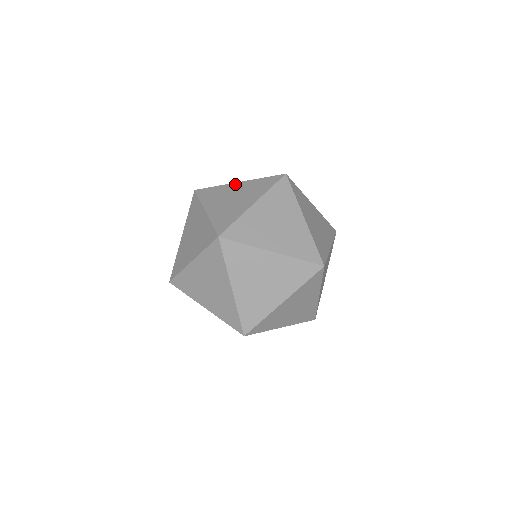
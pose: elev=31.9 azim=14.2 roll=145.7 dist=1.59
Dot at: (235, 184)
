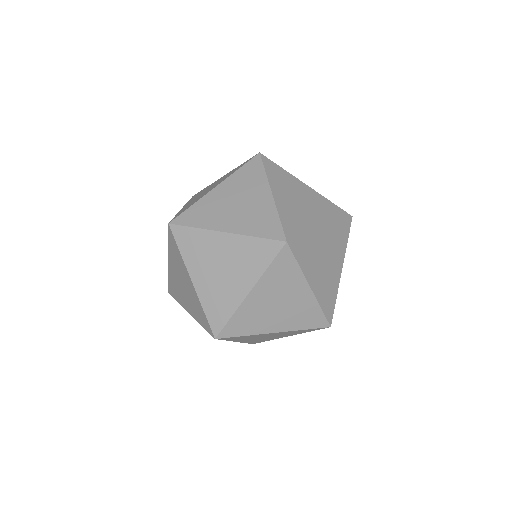
Dot at: (215, 190)
